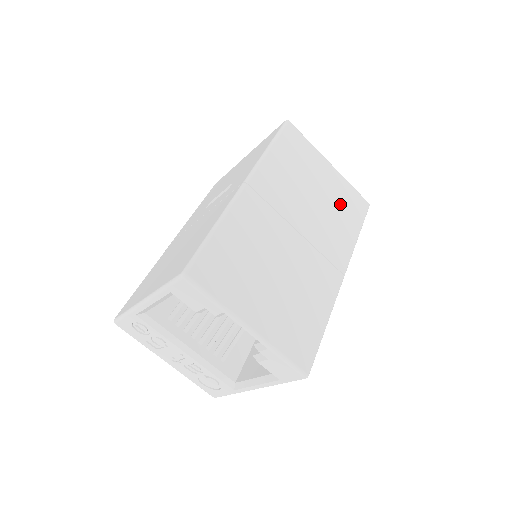
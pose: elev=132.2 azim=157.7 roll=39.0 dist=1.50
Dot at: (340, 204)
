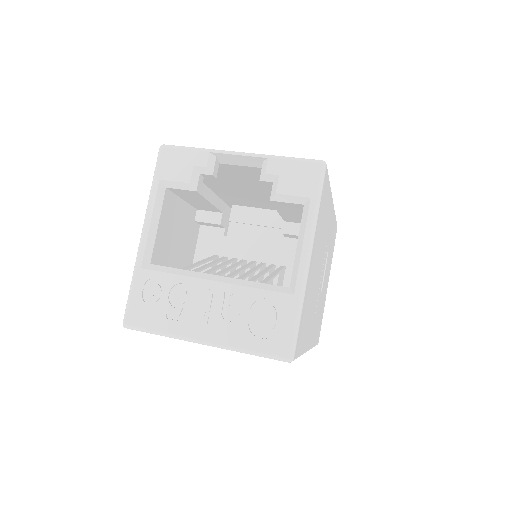
Dot at: occluded
